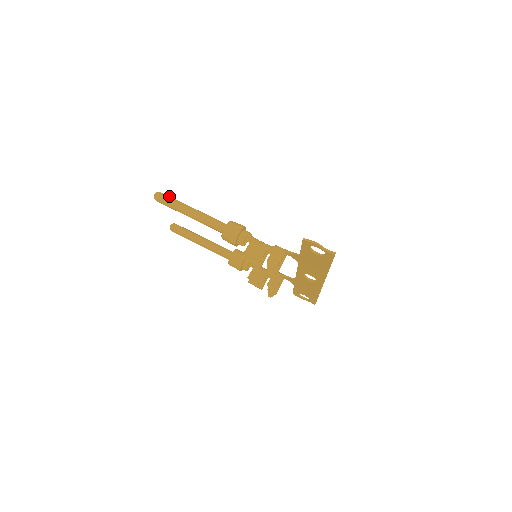
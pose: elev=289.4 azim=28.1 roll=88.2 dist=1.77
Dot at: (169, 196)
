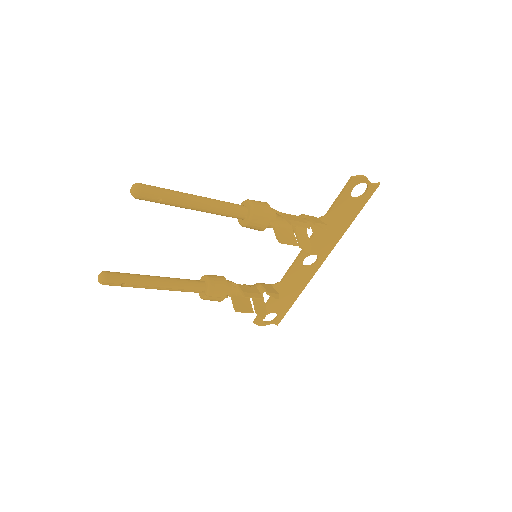
Dot at: (154, 187)
